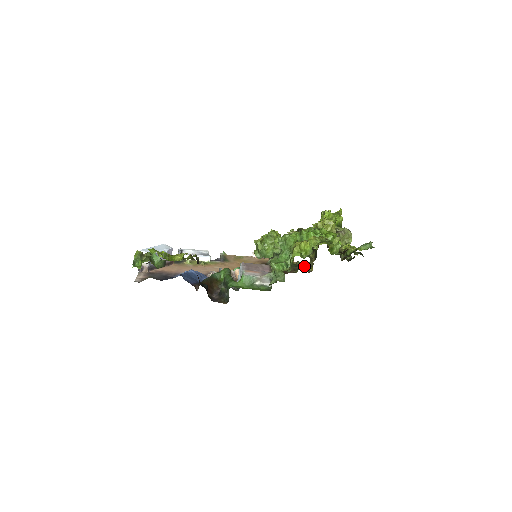
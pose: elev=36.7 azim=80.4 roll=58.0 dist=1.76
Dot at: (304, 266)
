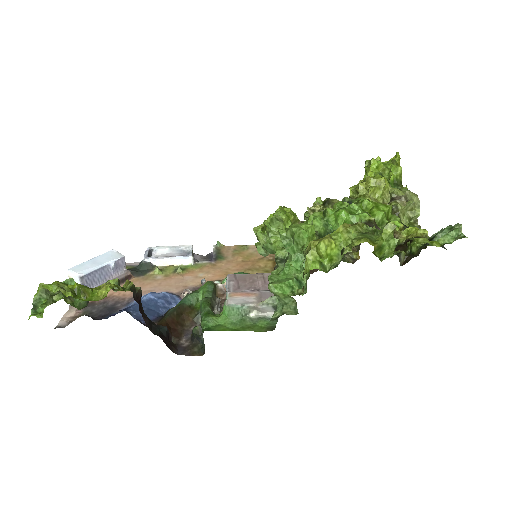
Dot at: occluded
